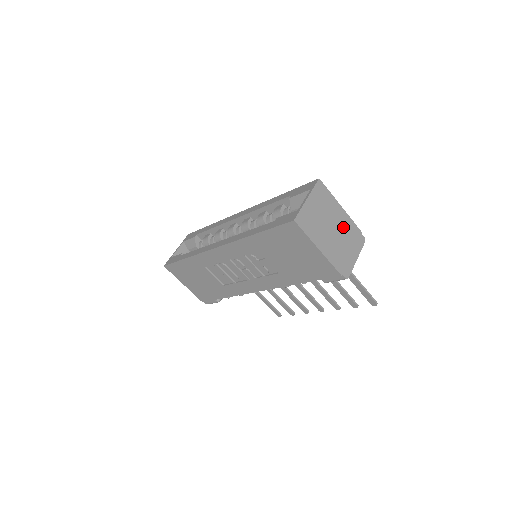
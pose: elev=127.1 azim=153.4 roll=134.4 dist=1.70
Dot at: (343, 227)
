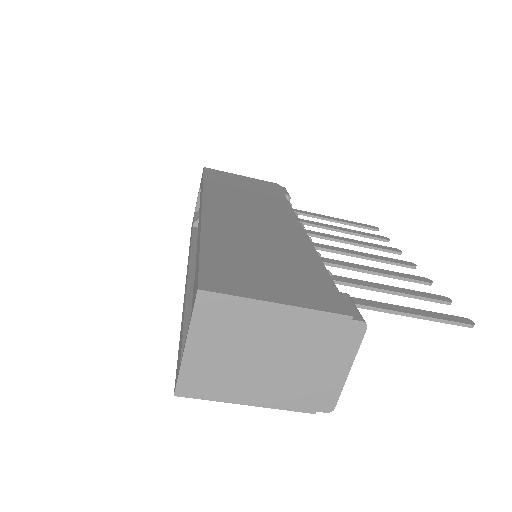
Dot at: (296, 338)
